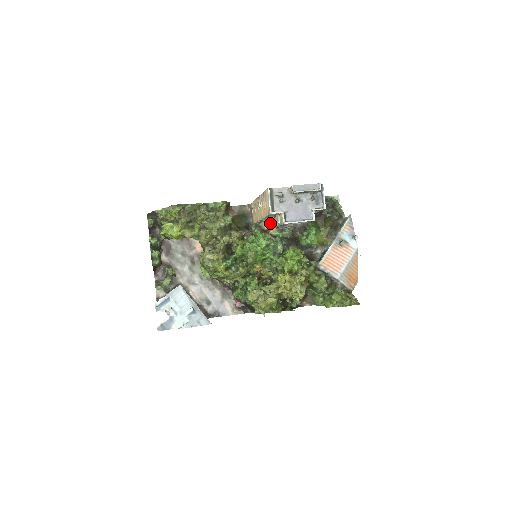
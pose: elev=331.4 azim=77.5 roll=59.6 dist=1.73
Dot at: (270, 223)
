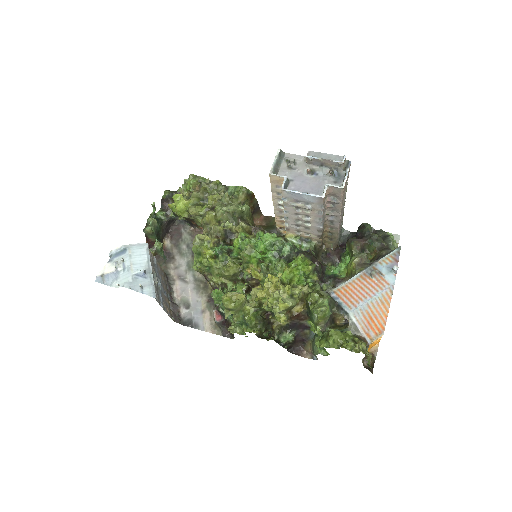
Dot at: occluded
